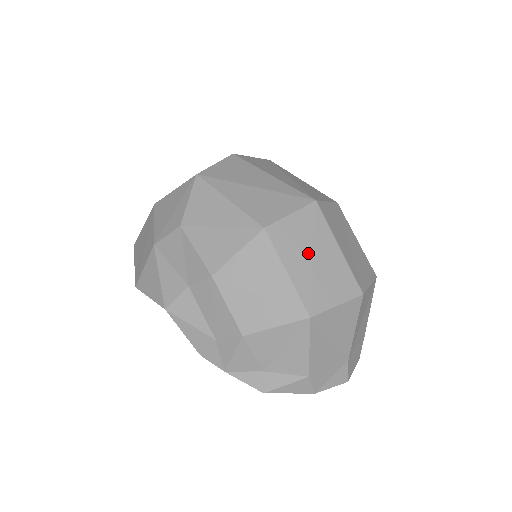
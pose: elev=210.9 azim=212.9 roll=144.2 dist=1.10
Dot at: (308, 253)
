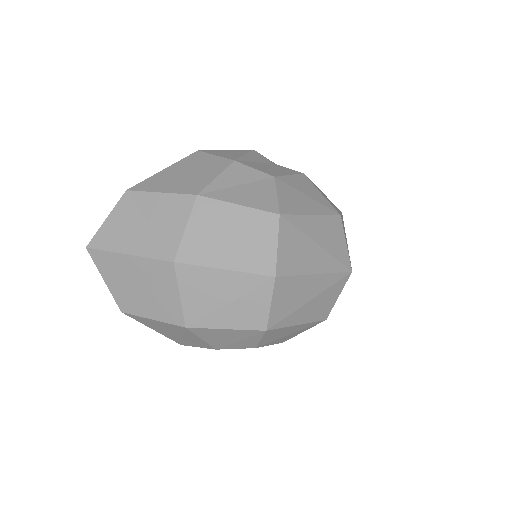
Dot at: occluded
